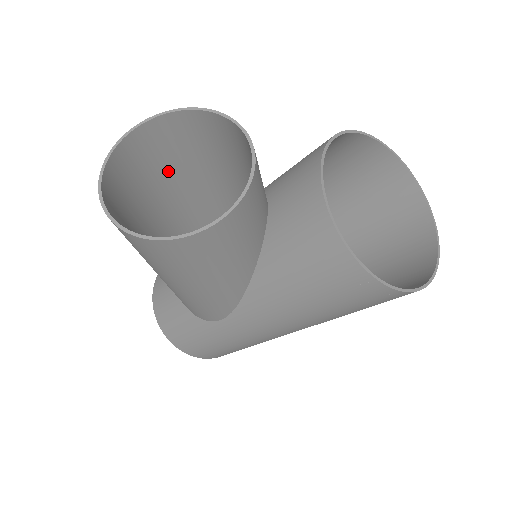
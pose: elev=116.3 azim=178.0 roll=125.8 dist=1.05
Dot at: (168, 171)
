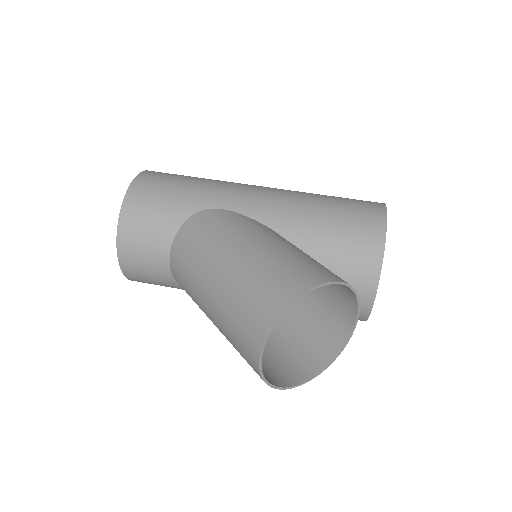
Dot at: (249, 272)
